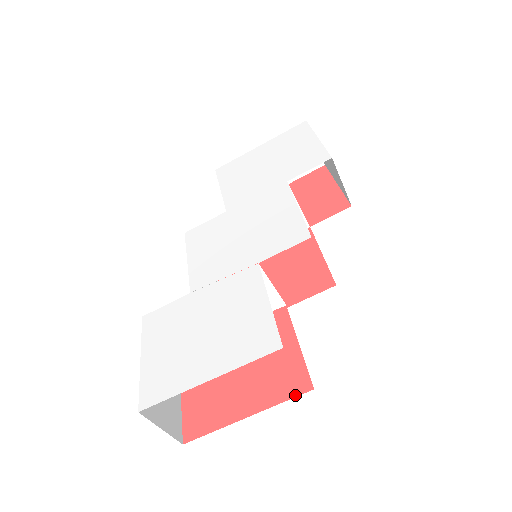
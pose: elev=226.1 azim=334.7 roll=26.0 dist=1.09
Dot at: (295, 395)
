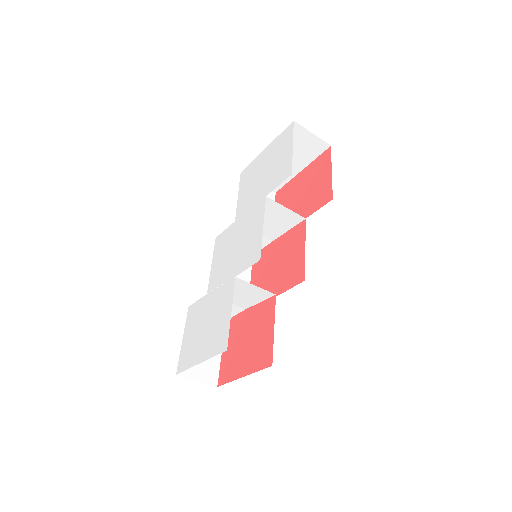
Dot at: (264, 368)
